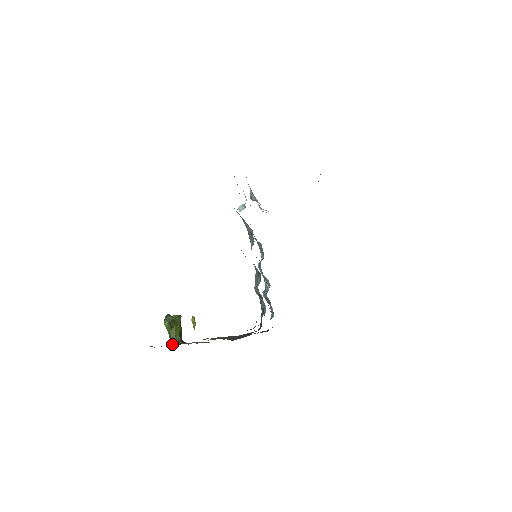
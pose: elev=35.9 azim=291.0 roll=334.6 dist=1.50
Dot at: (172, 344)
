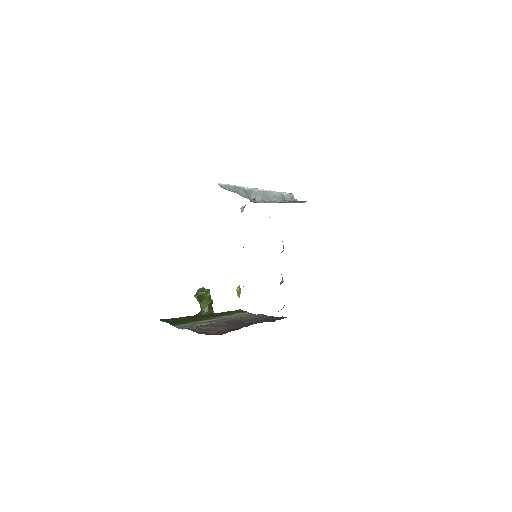
Dot at: (200, 314)
